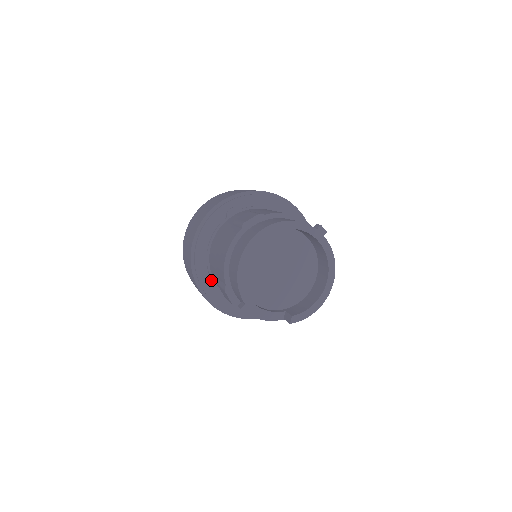
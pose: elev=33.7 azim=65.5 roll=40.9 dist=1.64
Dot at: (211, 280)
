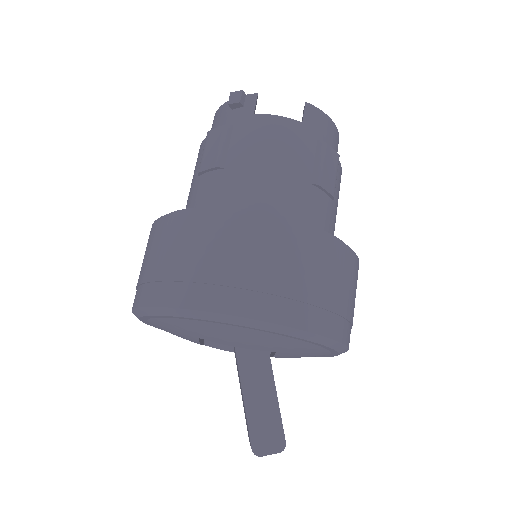
Dot at: occluded
